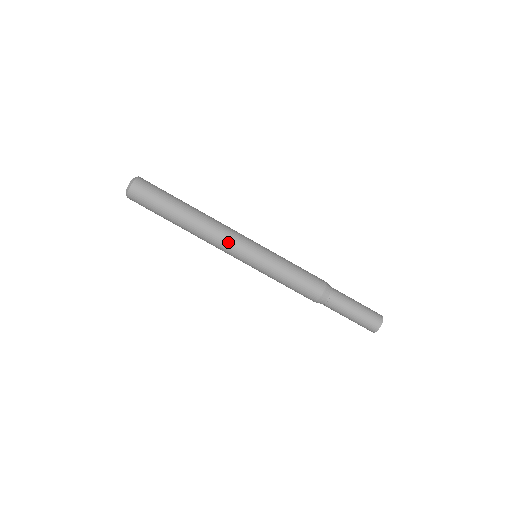
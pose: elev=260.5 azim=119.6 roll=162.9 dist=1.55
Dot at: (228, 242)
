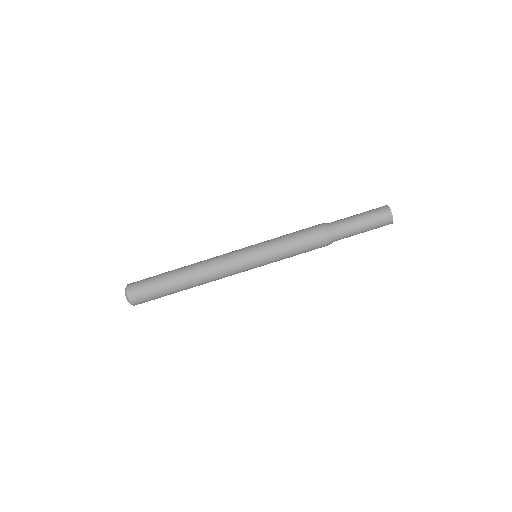
Dot at: (227, 268)
